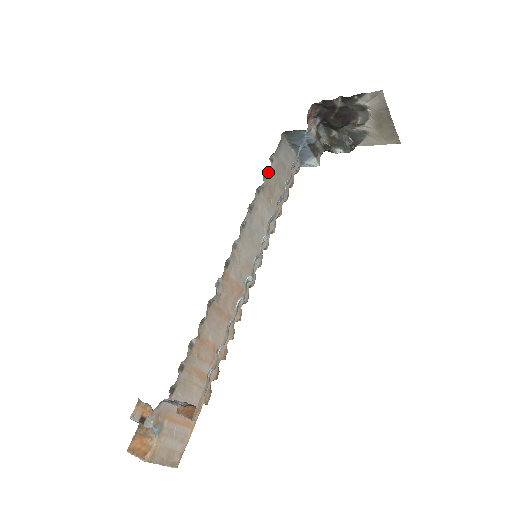
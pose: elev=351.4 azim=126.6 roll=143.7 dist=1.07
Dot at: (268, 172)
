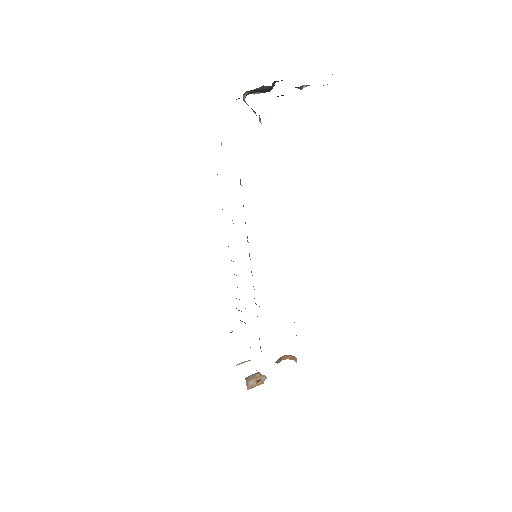
Dot at: occluded
